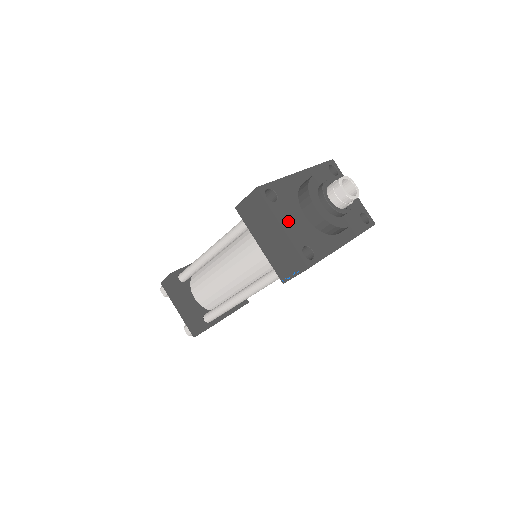
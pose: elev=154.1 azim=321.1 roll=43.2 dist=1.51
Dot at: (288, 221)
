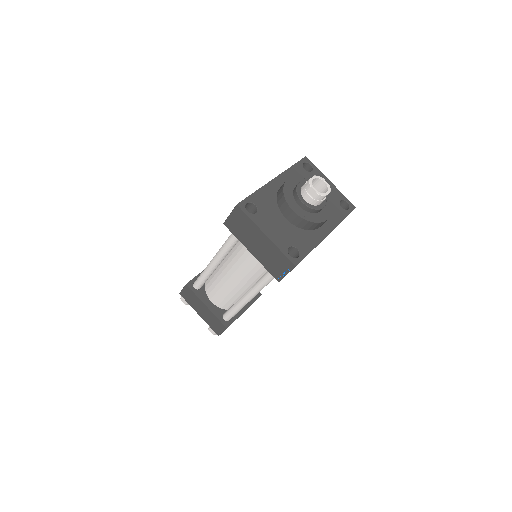
Dot at: (271, 228)
